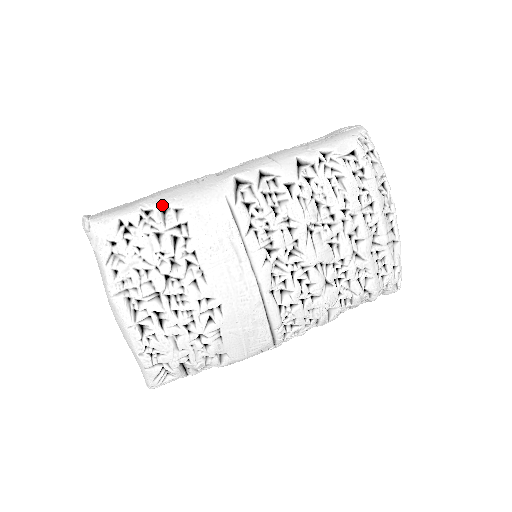
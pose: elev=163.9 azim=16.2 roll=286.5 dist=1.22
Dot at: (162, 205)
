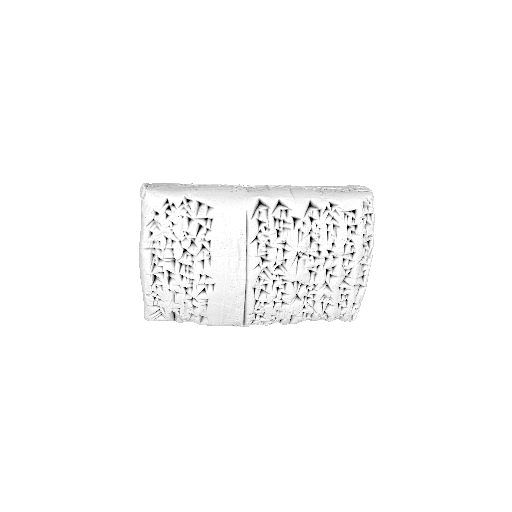
Dot at: (200, 200)
